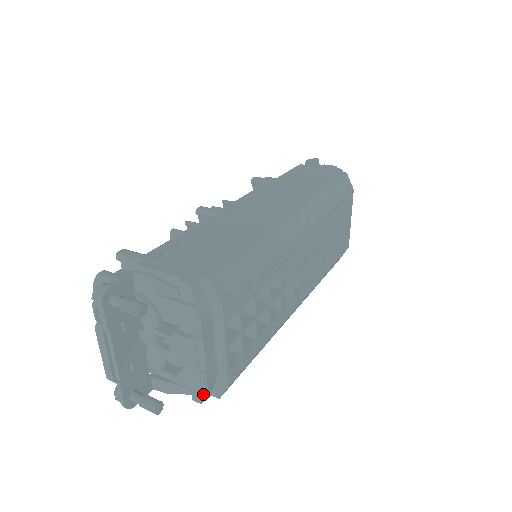
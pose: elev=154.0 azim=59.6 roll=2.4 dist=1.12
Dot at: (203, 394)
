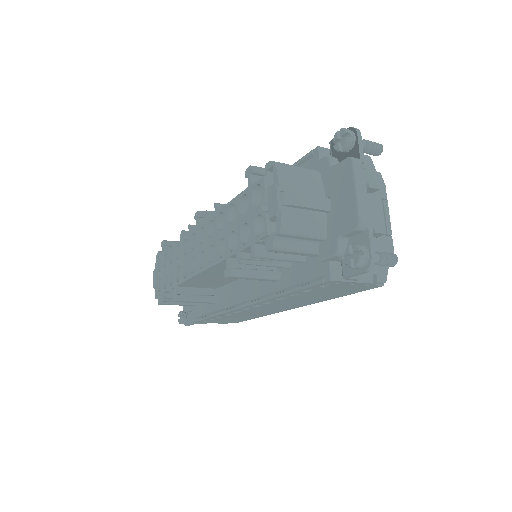
Dot at: occluded
